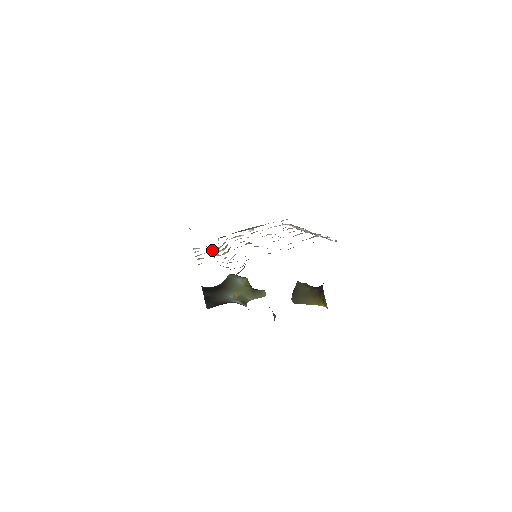
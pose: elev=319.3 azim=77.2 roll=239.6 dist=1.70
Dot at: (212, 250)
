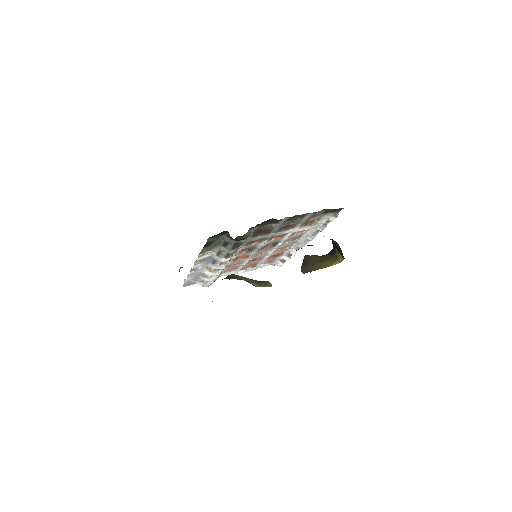
Dot at: (206, 274)
